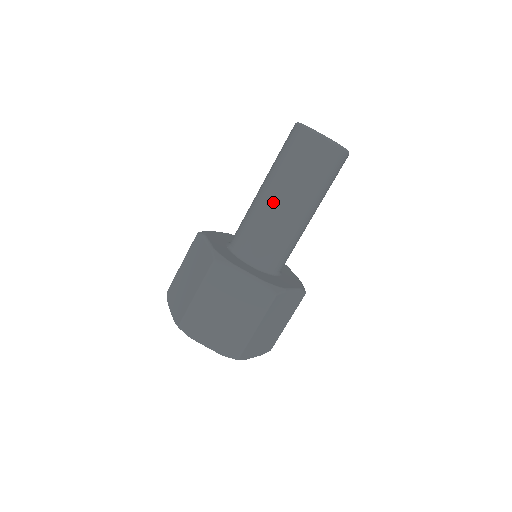
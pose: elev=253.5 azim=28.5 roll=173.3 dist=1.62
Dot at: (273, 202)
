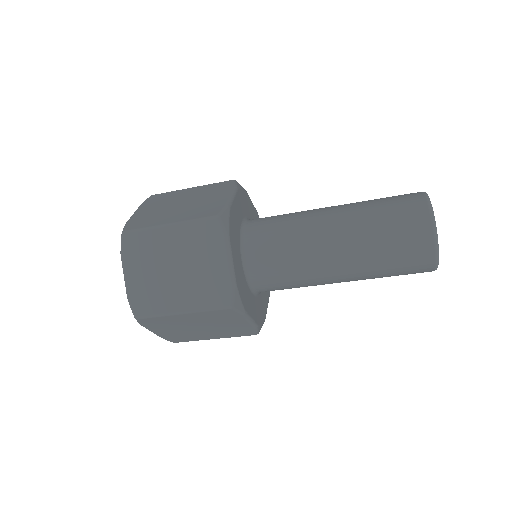
Dot at: (331, 271)
